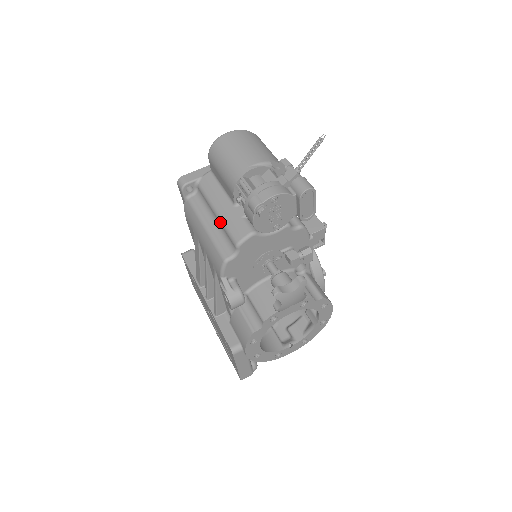
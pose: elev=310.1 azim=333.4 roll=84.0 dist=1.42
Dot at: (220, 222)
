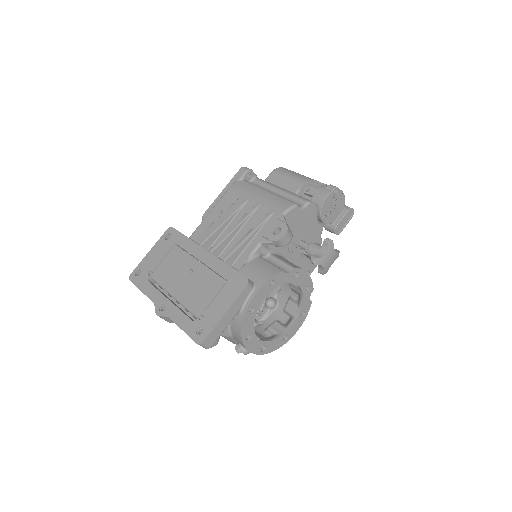
Dot at: (286, 193)
